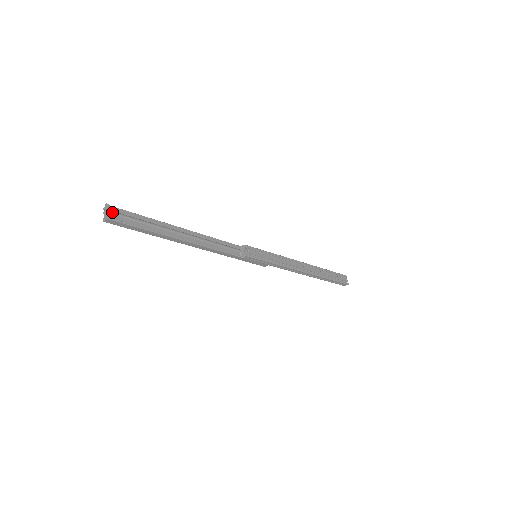
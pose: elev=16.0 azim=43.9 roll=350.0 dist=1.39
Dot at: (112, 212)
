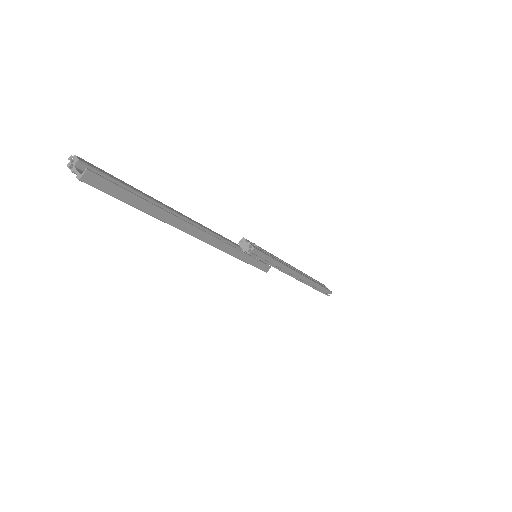
Dot at: occluded
